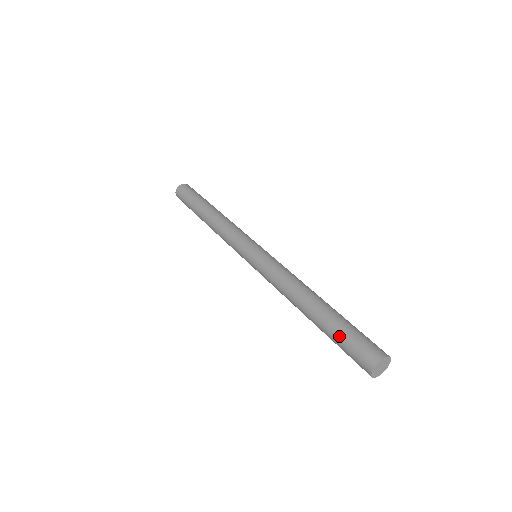
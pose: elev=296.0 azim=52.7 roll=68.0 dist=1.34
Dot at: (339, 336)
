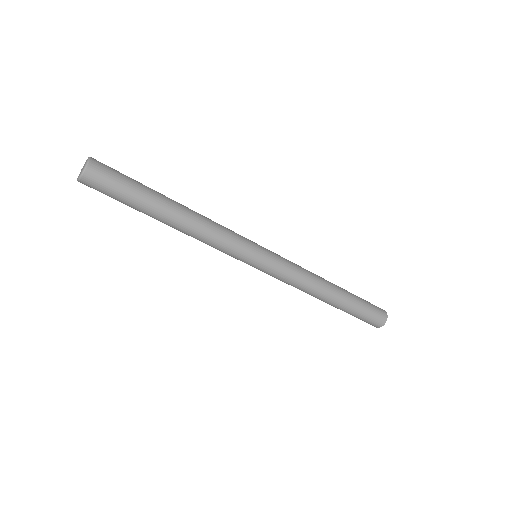
Dot at: (358, 314)
